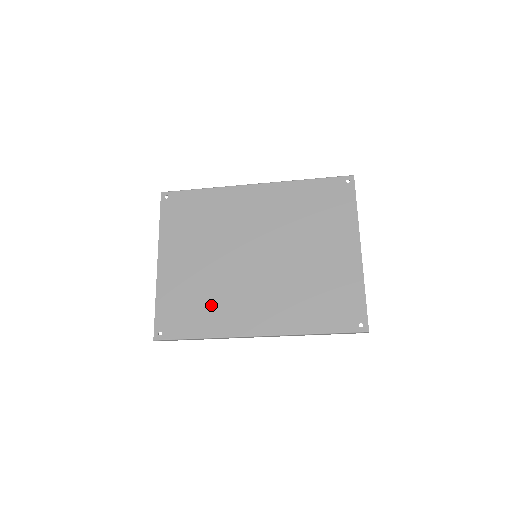
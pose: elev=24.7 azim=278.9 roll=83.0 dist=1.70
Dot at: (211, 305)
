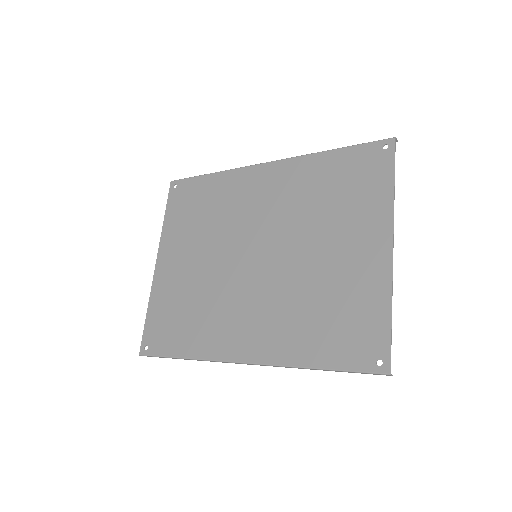
Dot at: (199, 317)
